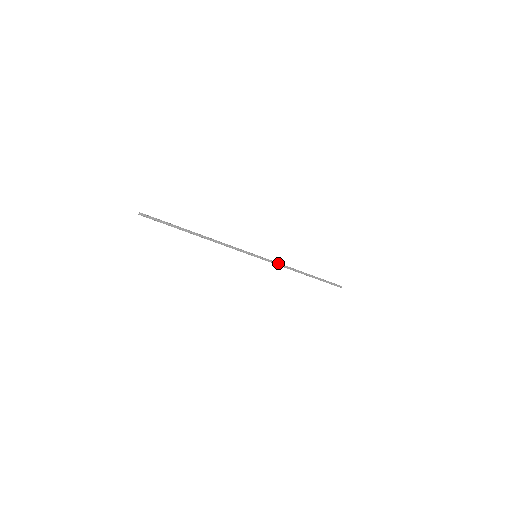
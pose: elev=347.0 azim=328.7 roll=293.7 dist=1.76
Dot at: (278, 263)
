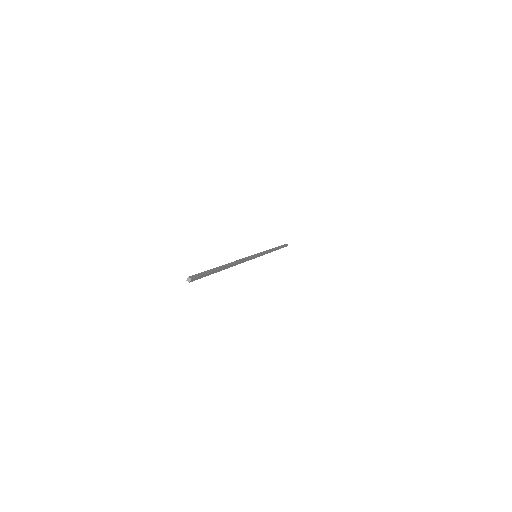
Dot at: (266, 252)
